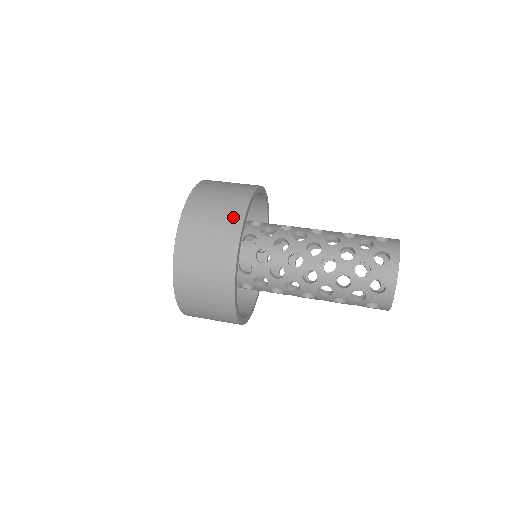
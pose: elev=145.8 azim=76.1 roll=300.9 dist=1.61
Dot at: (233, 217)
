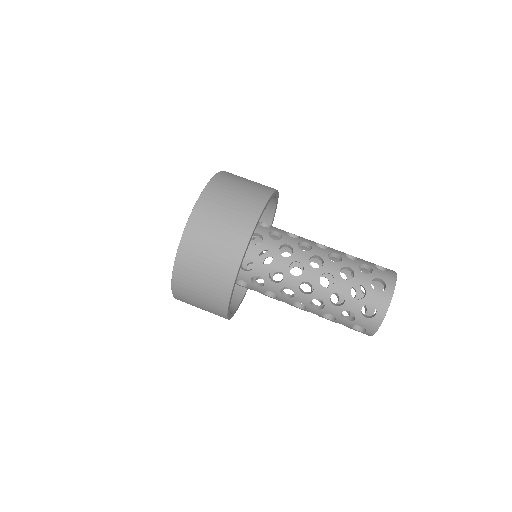
Dot at: (249, 213)
